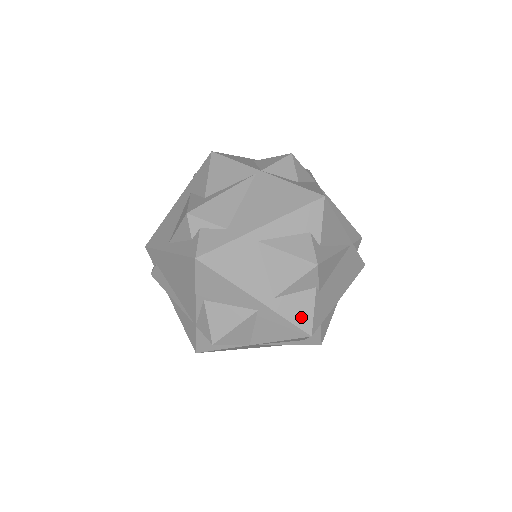
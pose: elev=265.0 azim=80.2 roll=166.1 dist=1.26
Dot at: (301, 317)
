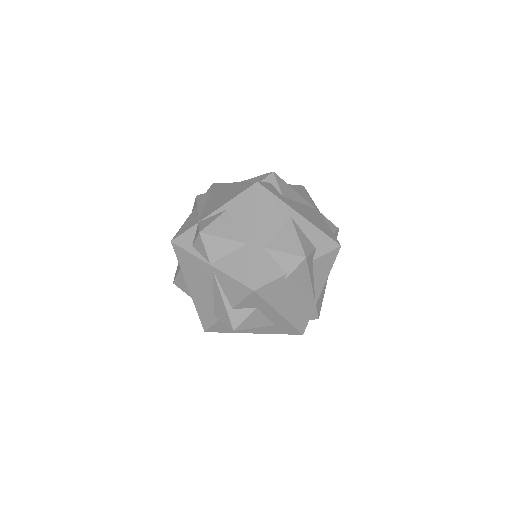
Dot at: (262, 275)
